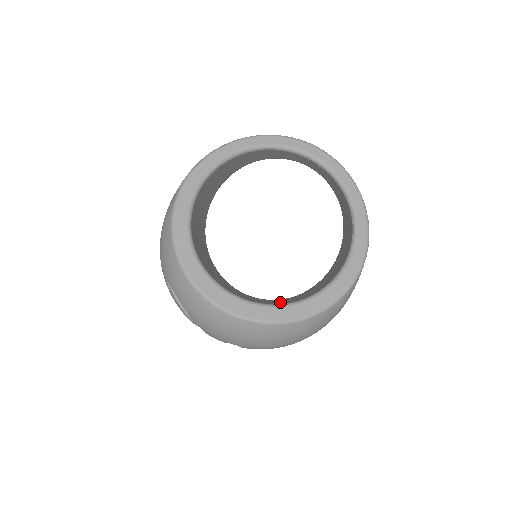
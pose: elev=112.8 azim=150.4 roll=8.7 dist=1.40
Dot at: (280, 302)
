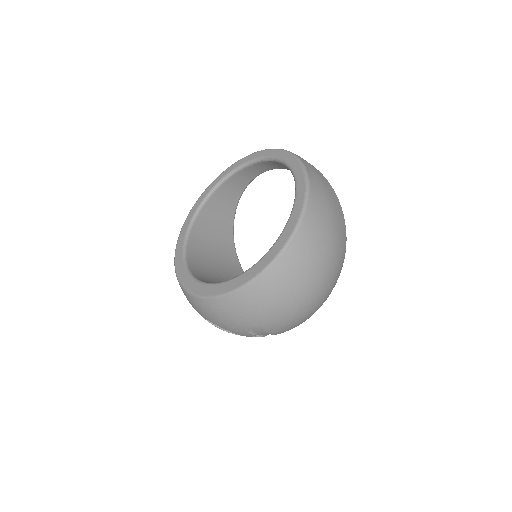
Dot at: occluded
